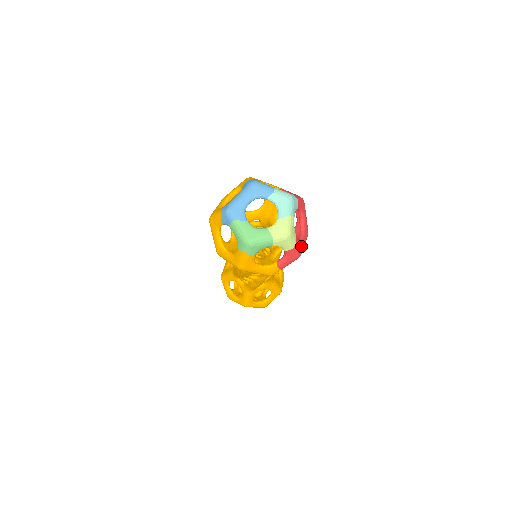
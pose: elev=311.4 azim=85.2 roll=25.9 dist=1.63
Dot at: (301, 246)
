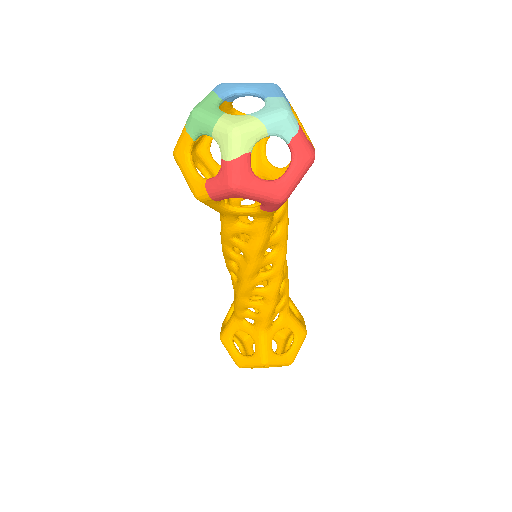
Dot at: (248, 180)
